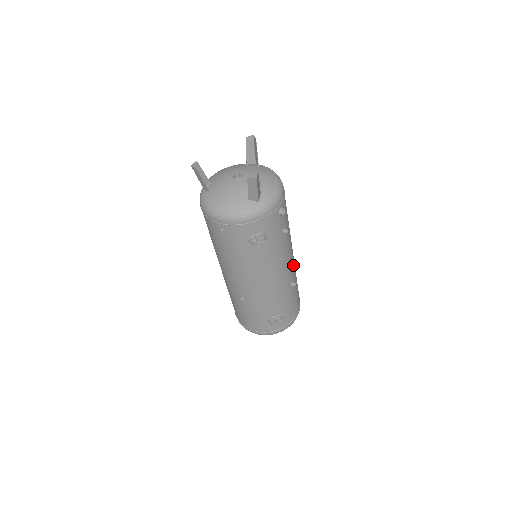
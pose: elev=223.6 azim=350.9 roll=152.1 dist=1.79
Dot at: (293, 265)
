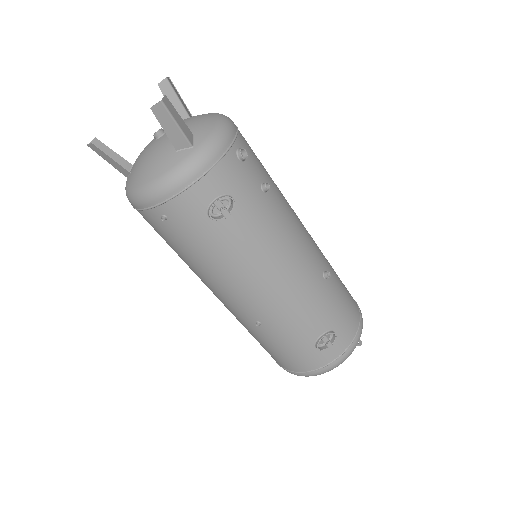
Dot at: (313, 246)
